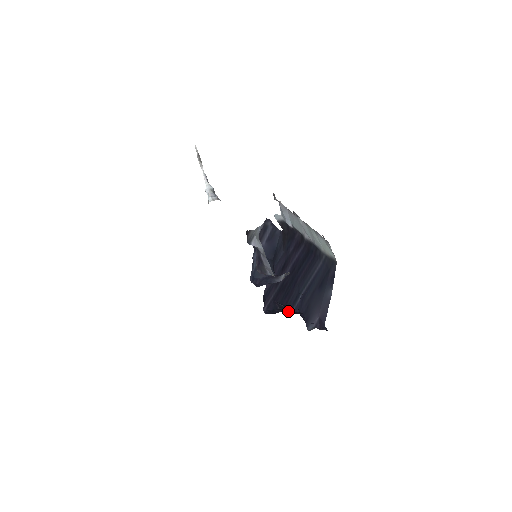
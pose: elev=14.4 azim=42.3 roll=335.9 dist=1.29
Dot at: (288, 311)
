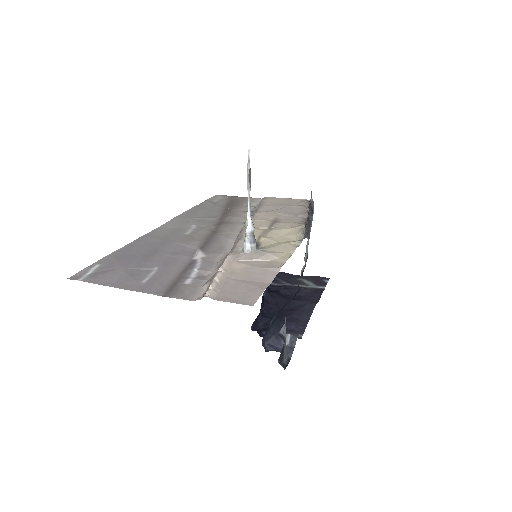
Dot at: (264, 307)
